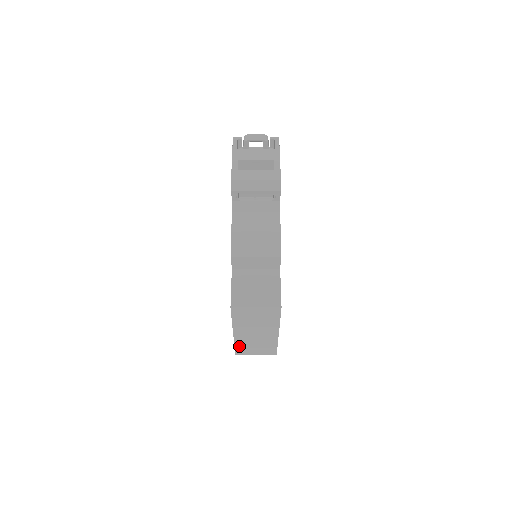
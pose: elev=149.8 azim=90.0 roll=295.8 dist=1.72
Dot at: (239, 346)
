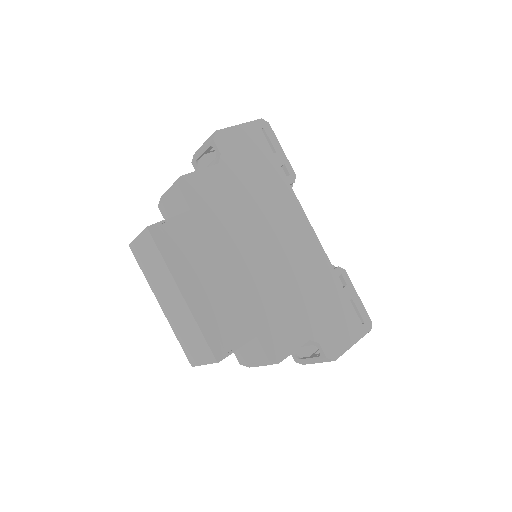
Dot at: (180, 339)
